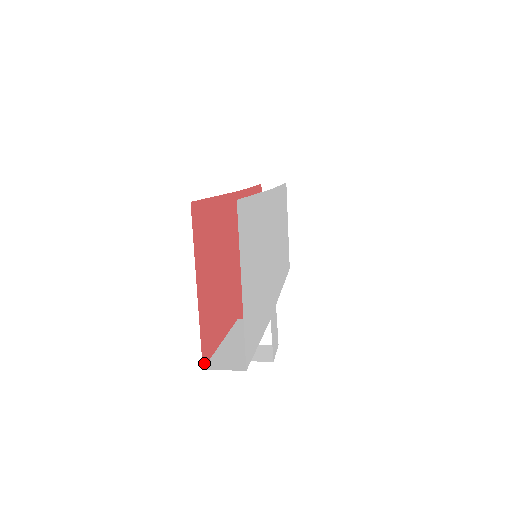
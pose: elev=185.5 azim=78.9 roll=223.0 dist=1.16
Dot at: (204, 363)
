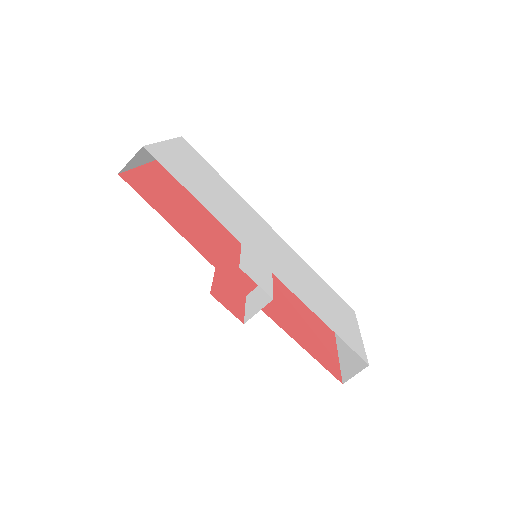
Dot at: (123, 178)
